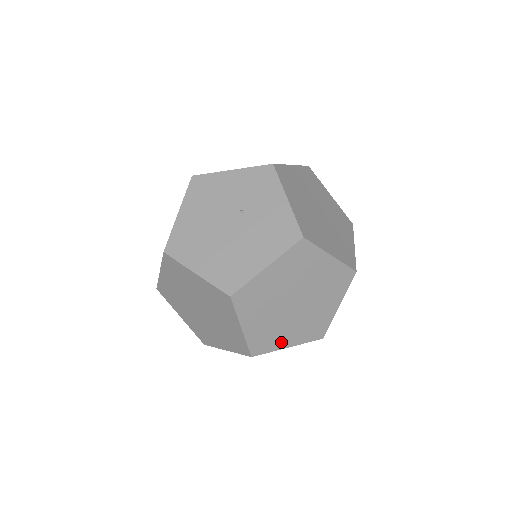
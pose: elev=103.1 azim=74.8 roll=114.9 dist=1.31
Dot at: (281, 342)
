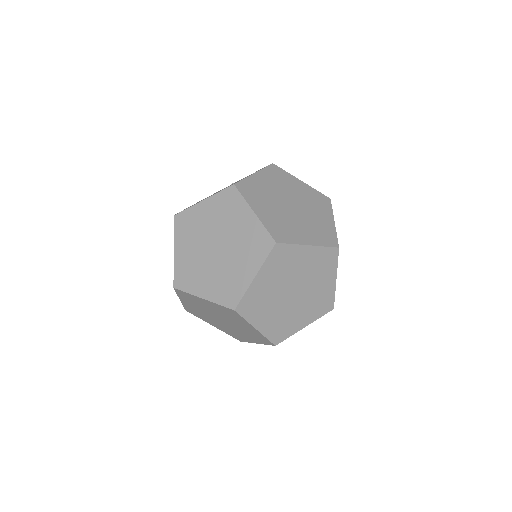
Dot at: (198, 287)
